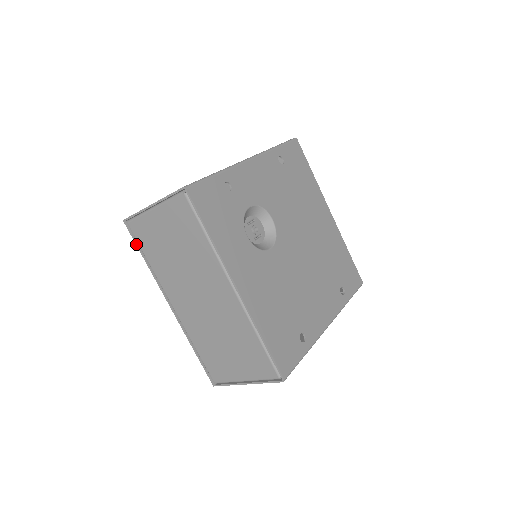
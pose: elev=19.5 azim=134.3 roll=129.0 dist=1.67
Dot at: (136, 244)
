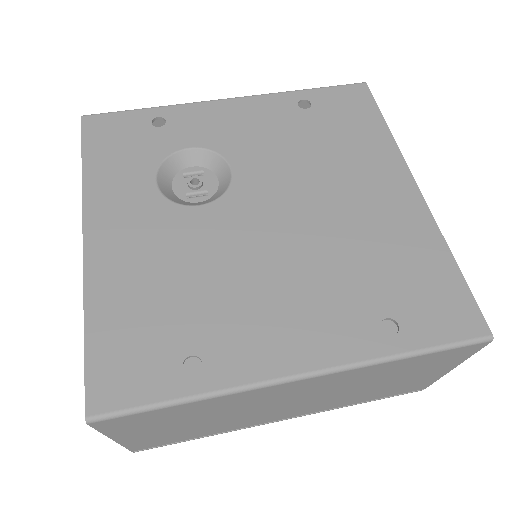
Dot at: occluded
